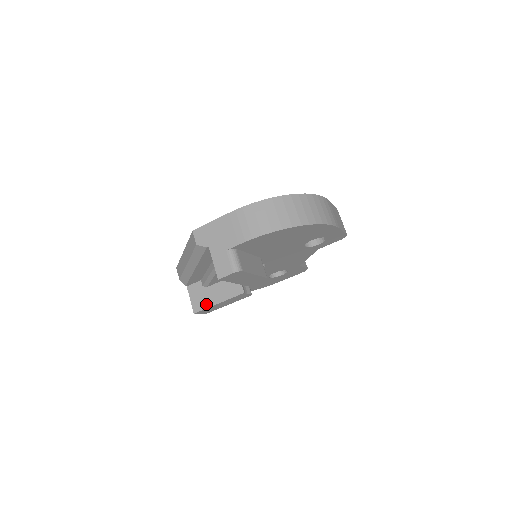
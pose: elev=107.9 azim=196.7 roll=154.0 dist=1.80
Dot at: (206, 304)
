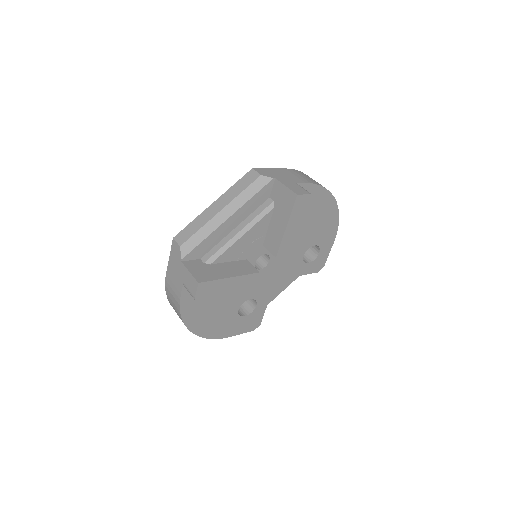
Dot at: (214, 276)
